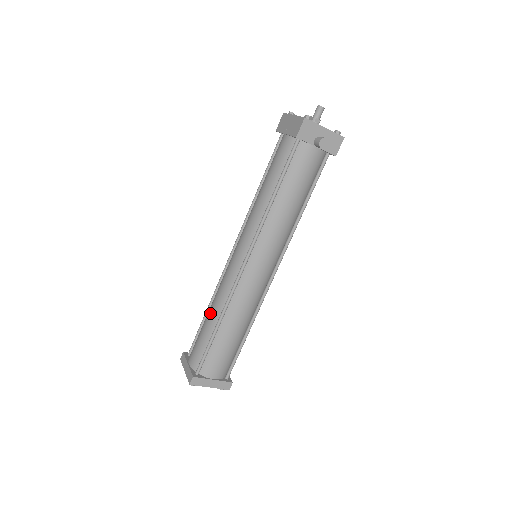
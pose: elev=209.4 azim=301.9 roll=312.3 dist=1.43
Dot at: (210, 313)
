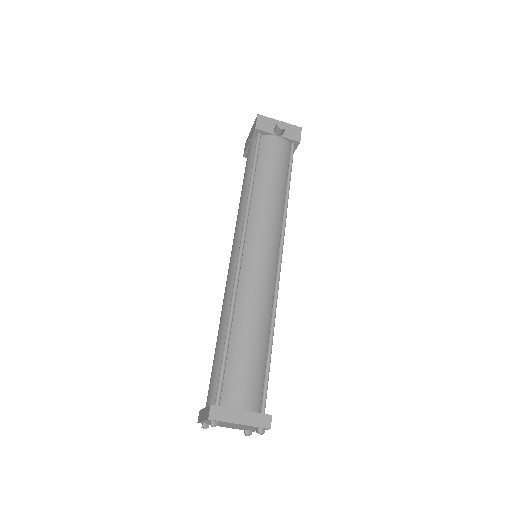
Dot at: (219, 328)
